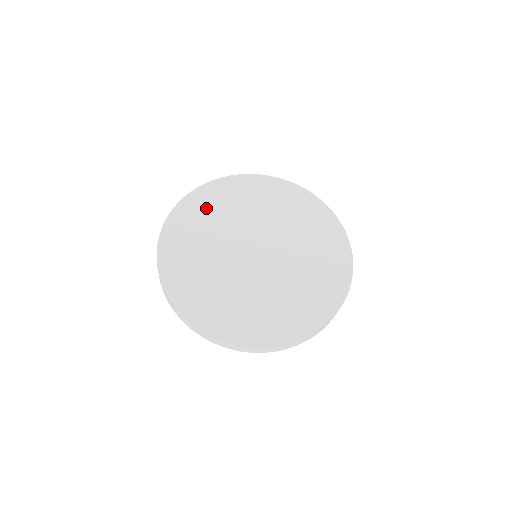
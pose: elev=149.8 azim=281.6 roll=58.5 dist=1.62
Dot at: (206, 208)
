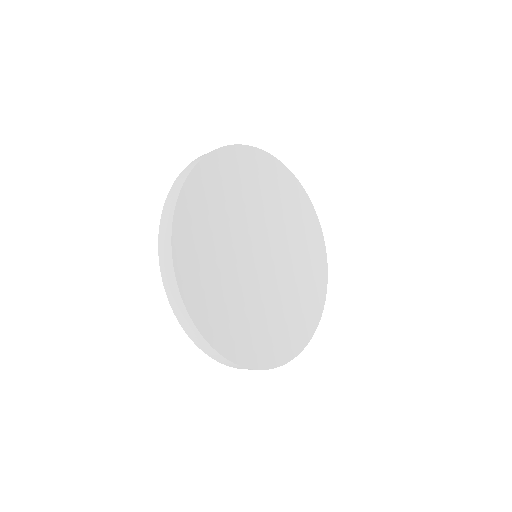
Dot at: (199, 221)
